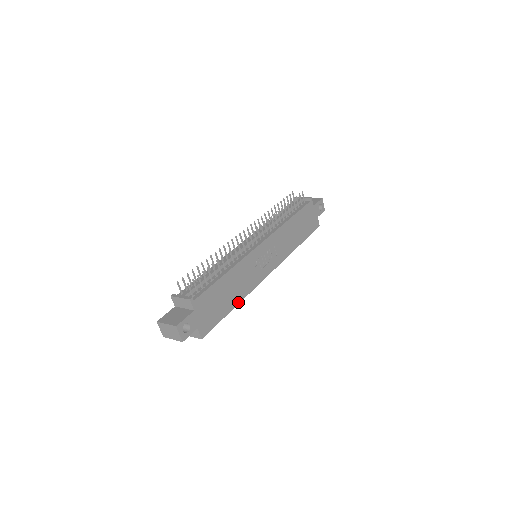
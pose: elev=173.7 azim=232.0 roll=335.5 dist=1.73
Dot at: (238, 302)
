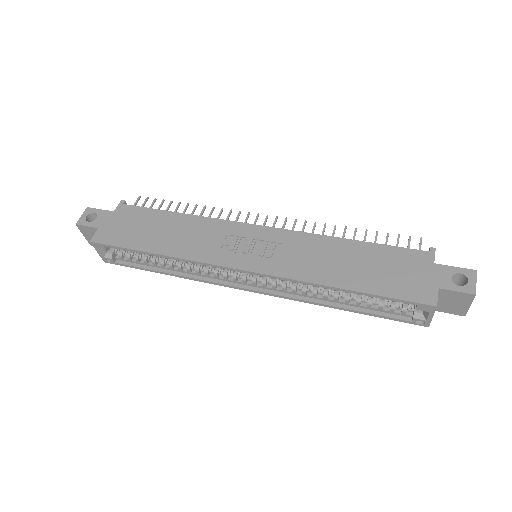
Dot at: (164, 253)
